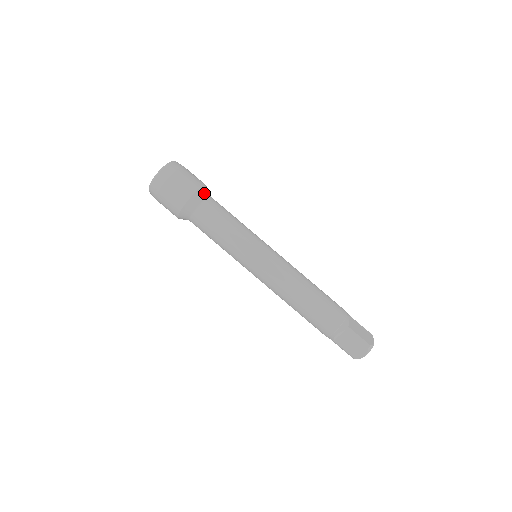
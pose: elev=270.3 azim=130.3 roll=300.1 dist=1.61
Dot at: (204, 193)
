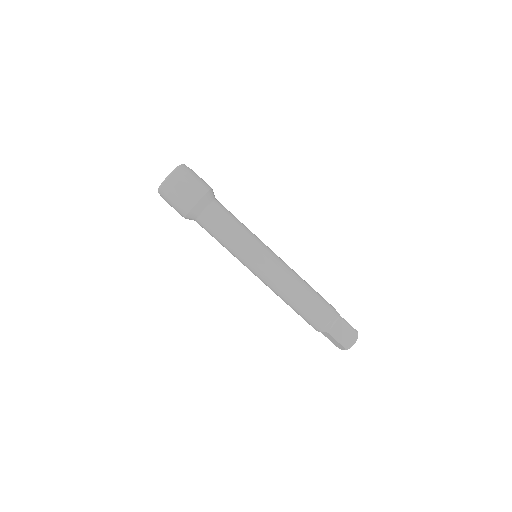
Dot at: (203, 205)
